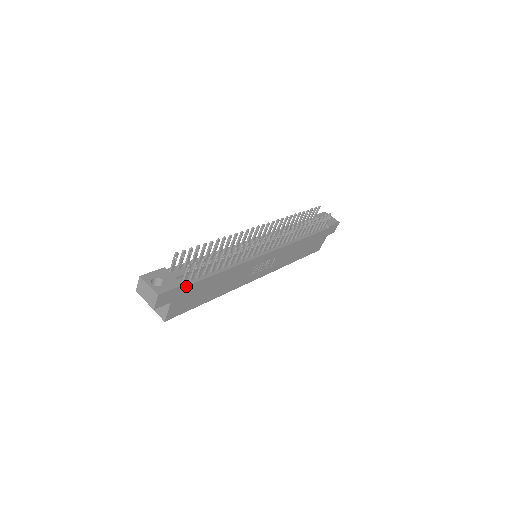
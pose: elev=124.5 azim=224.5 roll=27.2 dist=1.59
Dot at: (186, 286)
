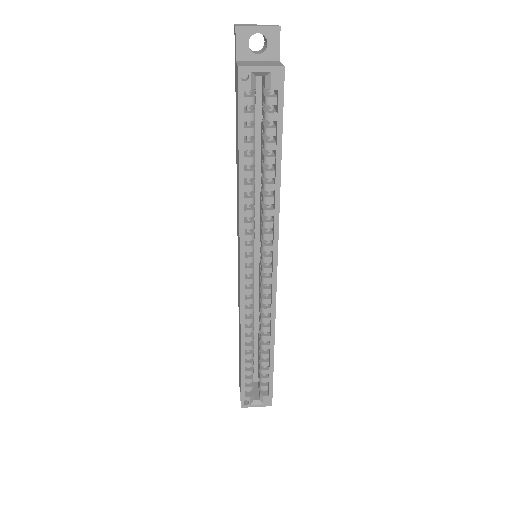
Dot at: occluded
